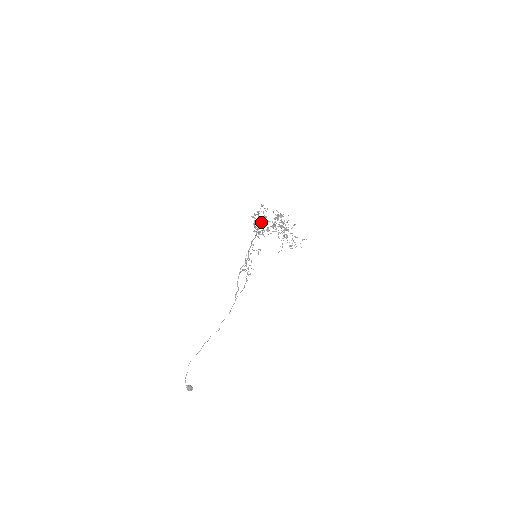
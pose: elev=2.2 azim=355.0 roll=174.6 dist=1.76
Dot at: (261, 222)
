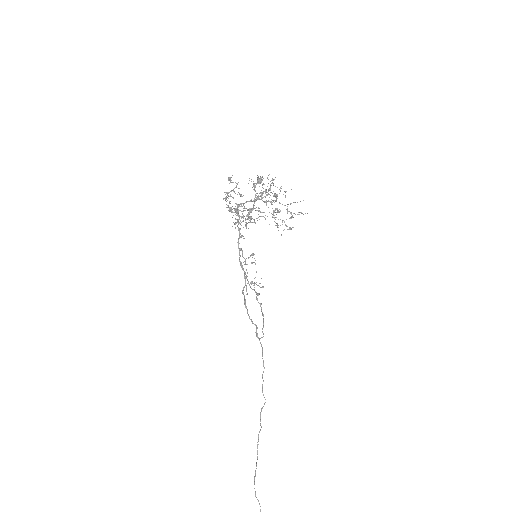
Dot at: (237, 208)
